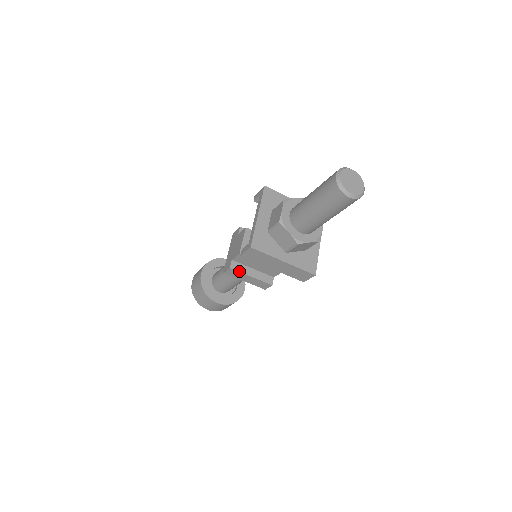
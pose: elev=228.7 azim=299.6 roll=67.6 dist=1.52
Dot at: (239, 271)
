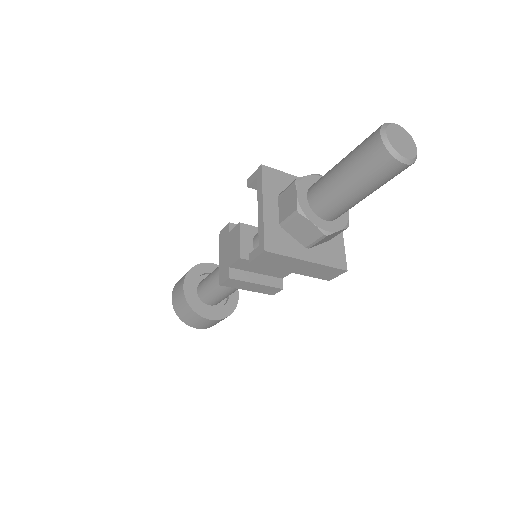
Dot at: (241, 280)
